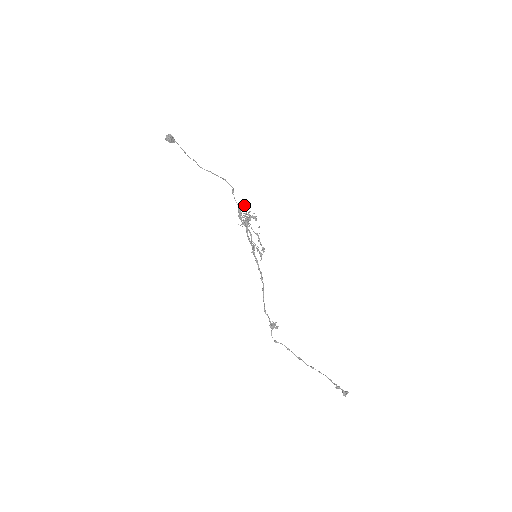
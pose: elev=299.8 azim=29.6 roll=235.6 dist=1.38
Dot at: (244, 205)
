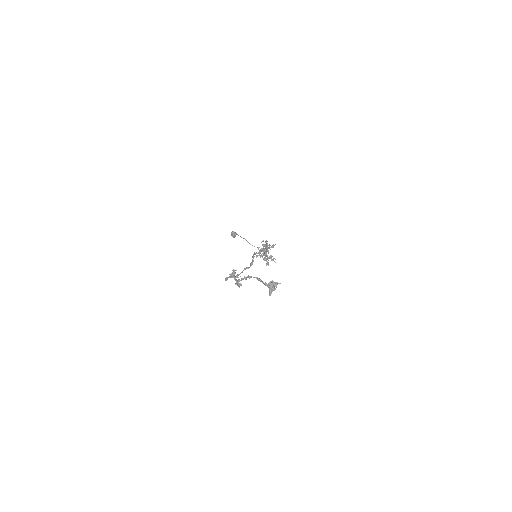
Dot at: occluded
